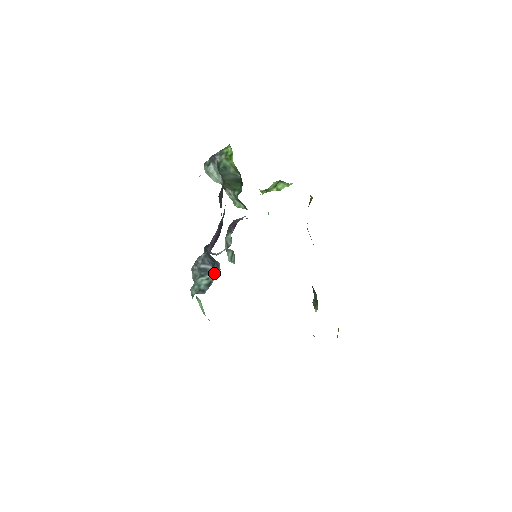
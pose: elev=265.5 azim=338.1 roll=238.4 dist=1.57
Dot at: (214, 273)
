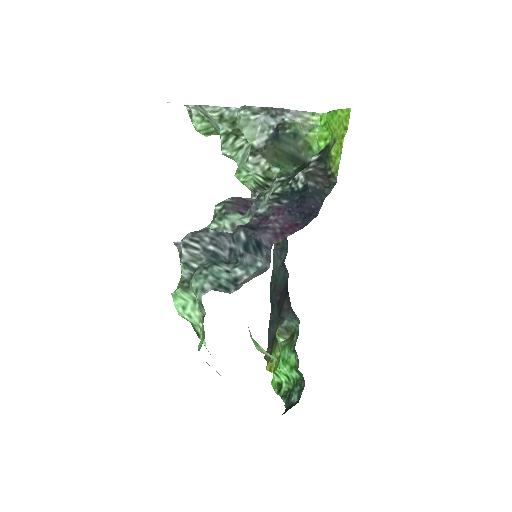
Dot at: (244, 268)
